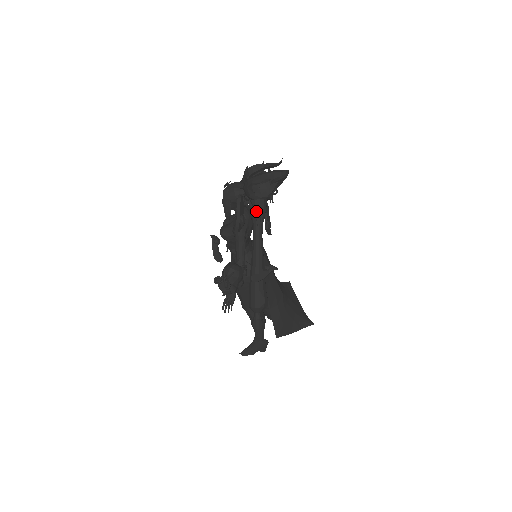
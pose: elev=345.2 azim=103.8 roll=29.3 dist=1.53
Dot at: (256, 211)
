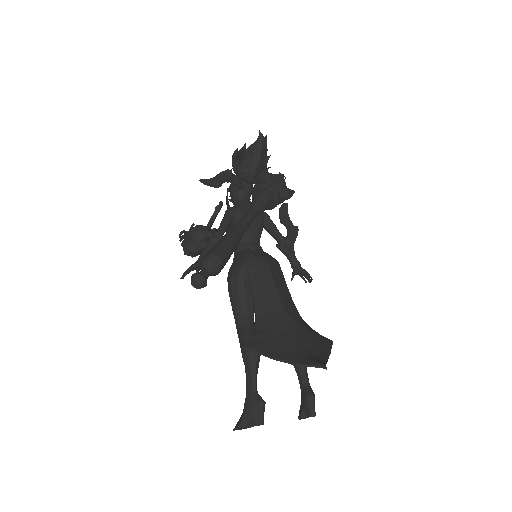
Dot at: (242, 185)
